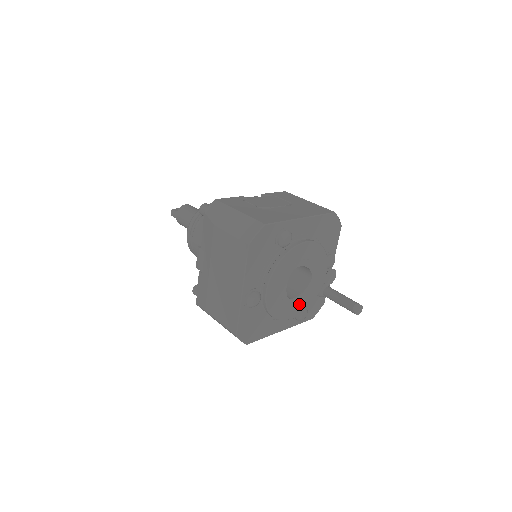
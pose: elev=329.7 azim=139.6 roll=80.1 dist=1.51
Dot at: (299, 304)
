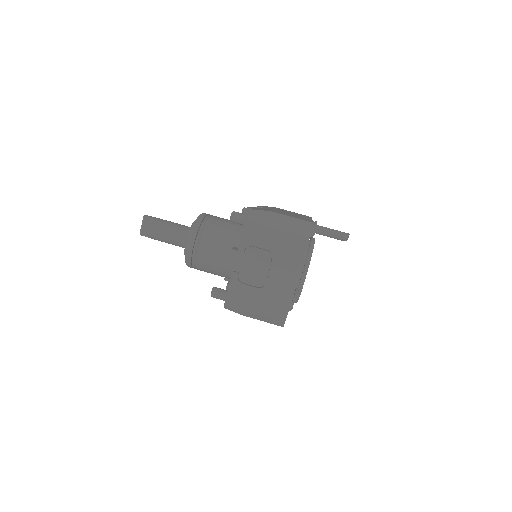
Dot at: occluded
